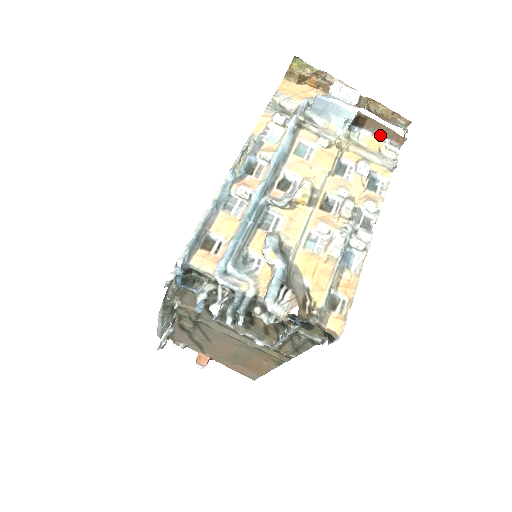
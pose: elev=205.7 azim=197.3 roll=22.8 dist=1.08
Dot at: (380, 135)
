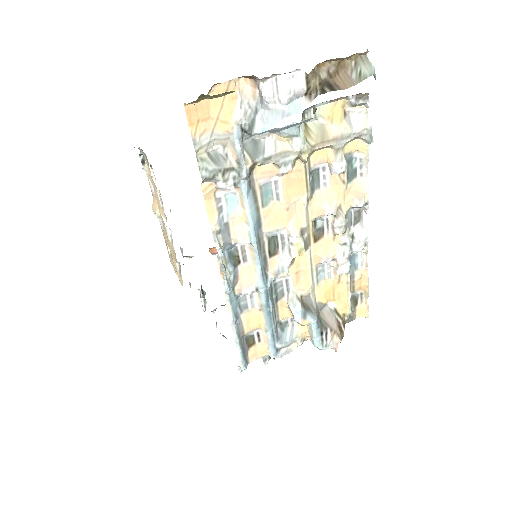
Dot at: (341, 97)
